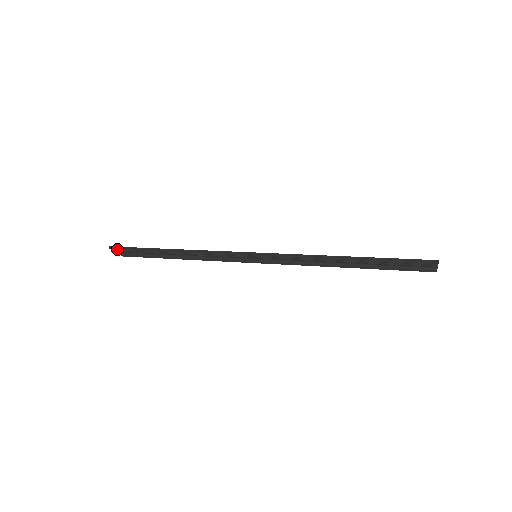
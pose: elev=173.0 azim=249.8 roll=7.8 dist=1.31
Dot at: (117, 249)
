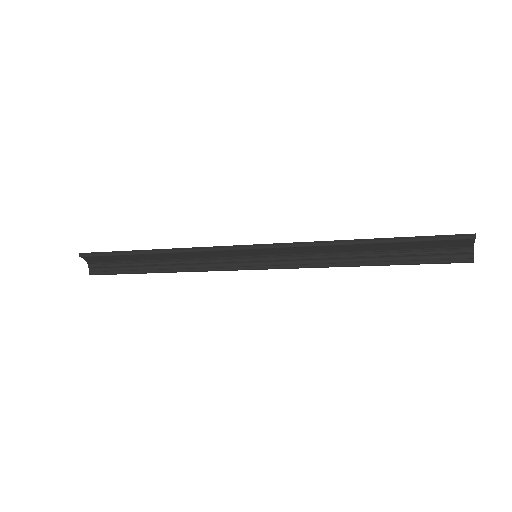
Dot at: (88, 256)
